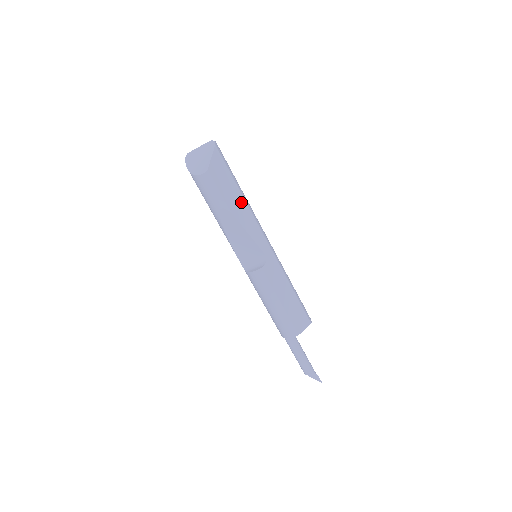
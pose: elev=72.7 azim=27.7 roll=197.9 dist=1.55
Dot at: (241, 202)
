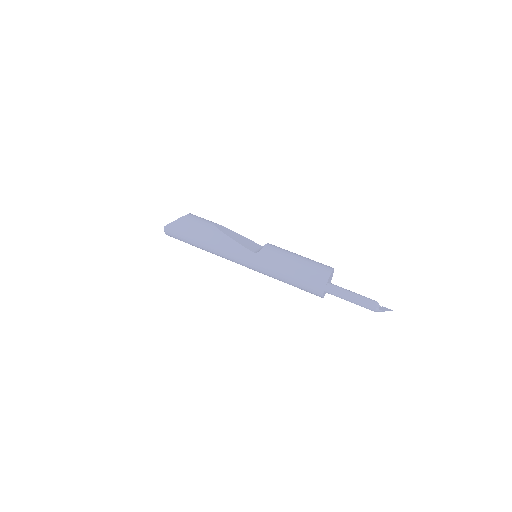
Dot at: occluded
